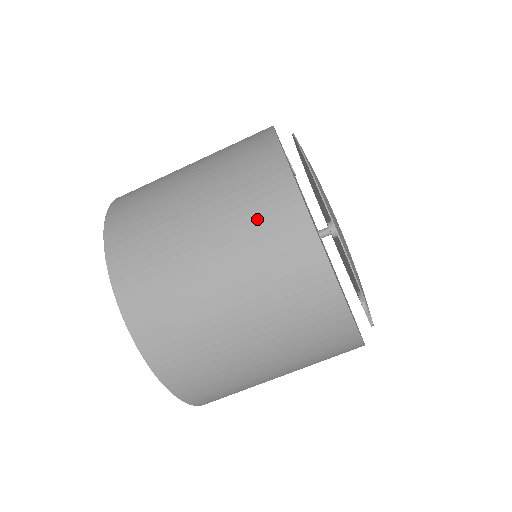
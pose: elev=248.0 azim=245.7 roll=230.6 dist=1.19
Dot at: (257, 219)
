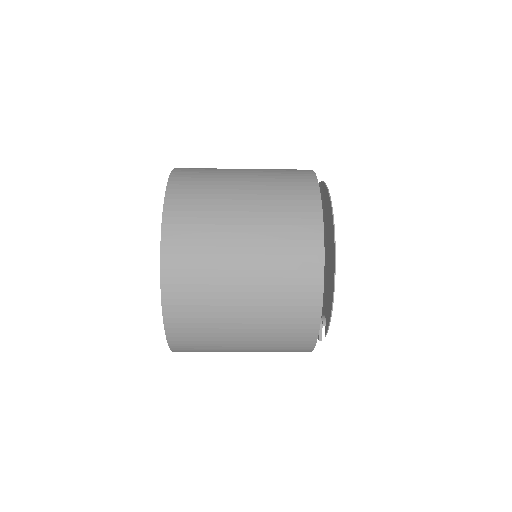
Dot at: (288, 253)
